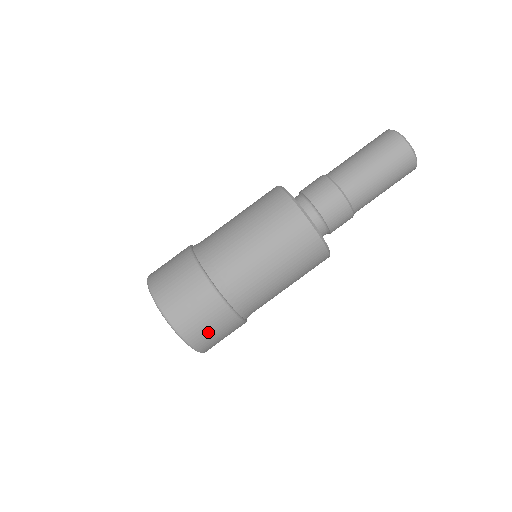
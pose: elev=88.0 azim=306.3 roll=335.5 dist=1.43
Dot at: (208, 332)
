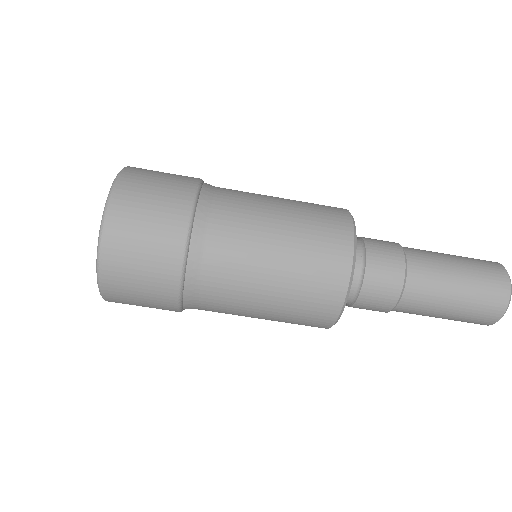
Dot at: (132, 280)
